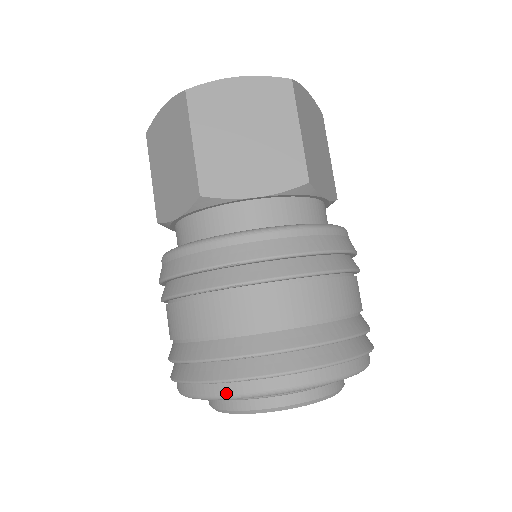
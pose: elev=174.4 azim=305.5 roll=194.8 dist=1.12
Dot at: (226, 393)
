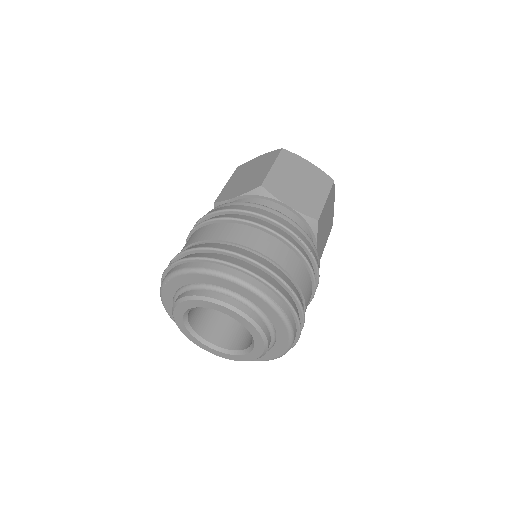
Dot at: (162, 281)
